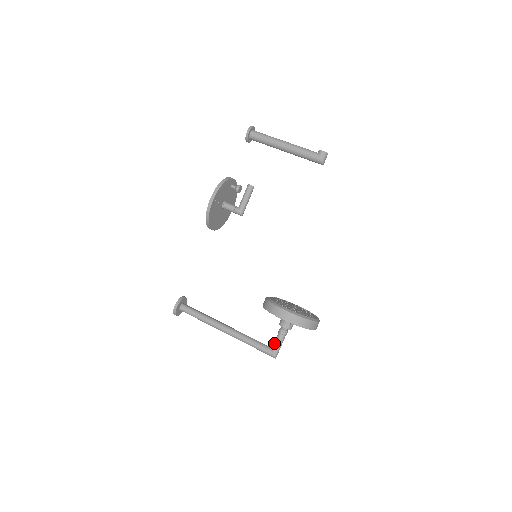
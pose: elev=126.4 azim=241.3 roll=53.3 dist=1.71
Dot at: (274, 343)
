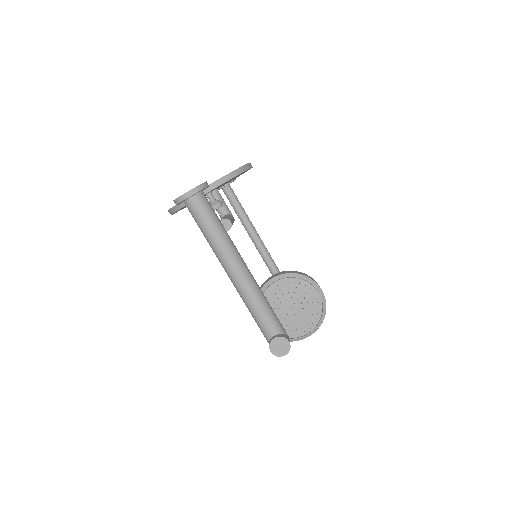
Dot at: occluded
